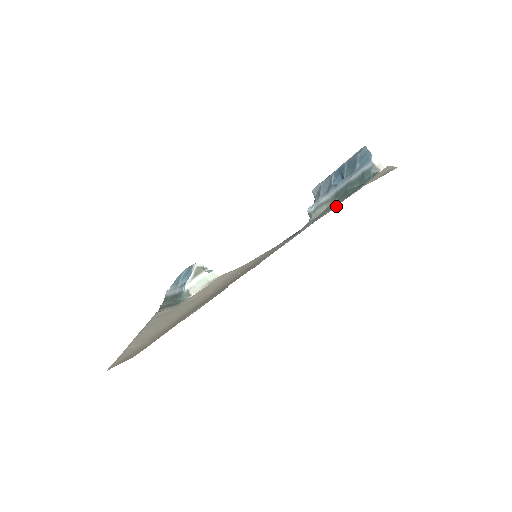
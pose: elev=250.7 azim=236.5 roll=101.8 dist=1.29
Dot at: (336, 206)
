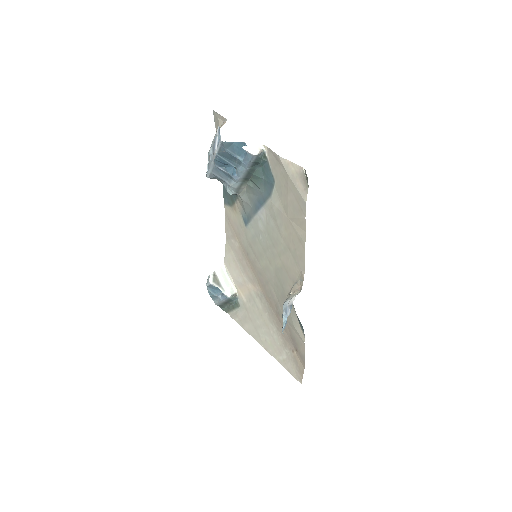
Dot at: (305, 228)
